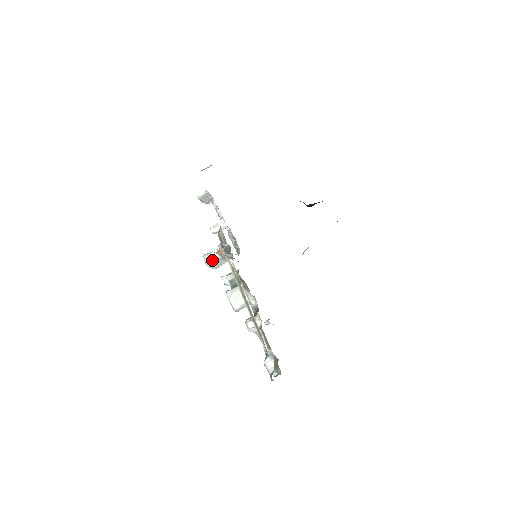
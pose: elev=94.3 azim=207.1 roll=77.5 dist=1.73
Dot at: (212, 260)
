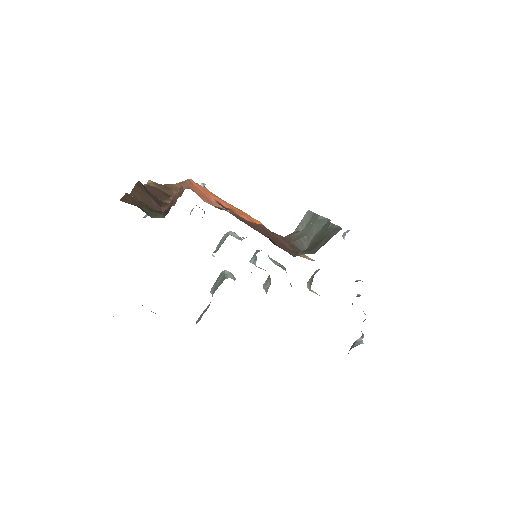
Dot at: occluded
